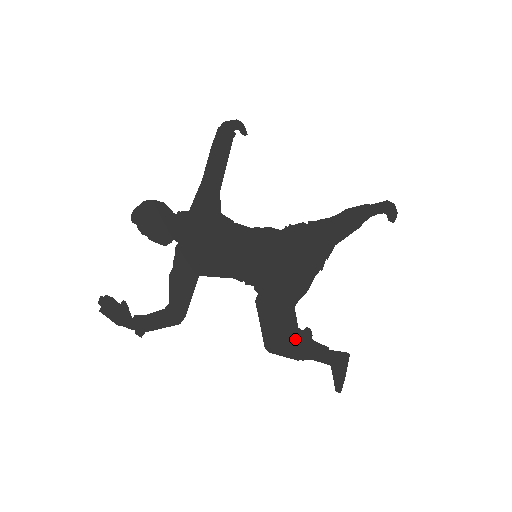
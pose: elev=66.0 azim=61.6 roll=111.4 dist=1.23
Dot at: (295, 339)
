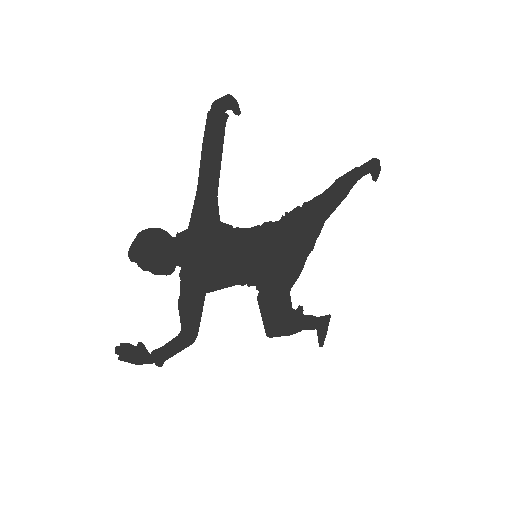
Dot at: (290, 319)
